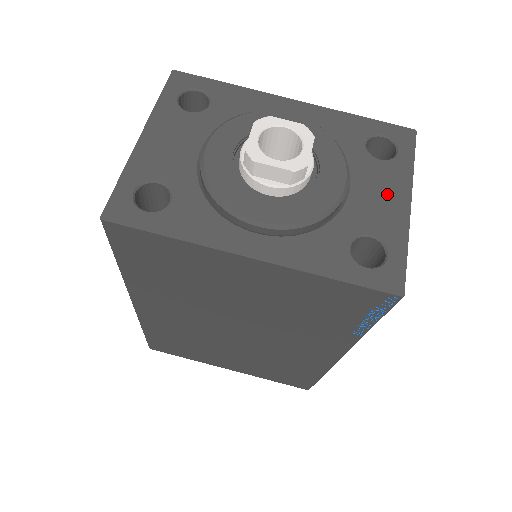
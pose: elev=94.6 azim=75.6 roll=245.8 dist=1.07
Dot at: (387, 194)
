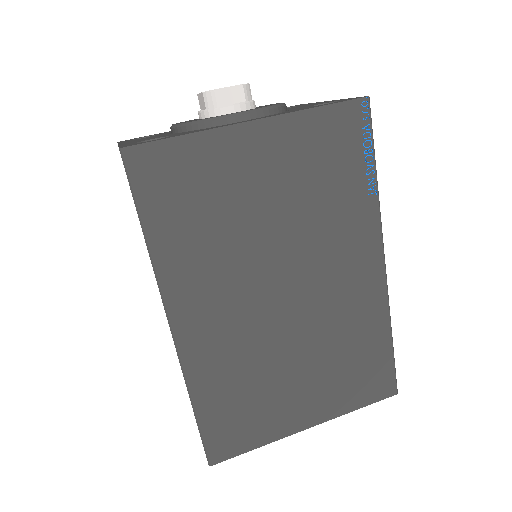
Dot at: (310, 104)
